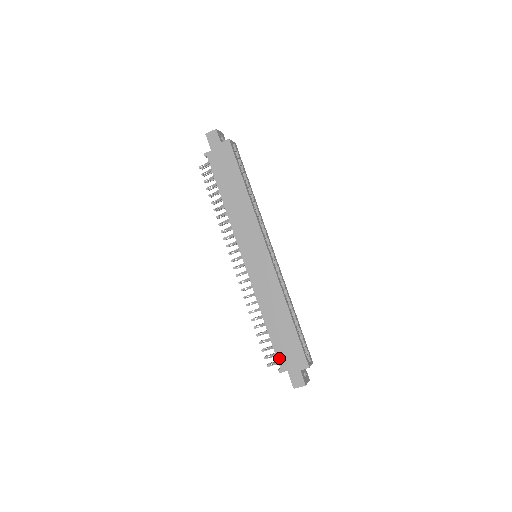
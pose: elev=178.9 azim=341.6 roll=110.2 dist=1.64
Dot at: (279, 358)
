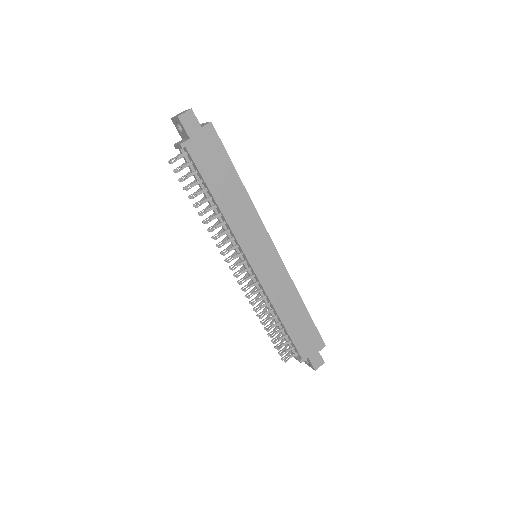
Dot at: (300, 350)
